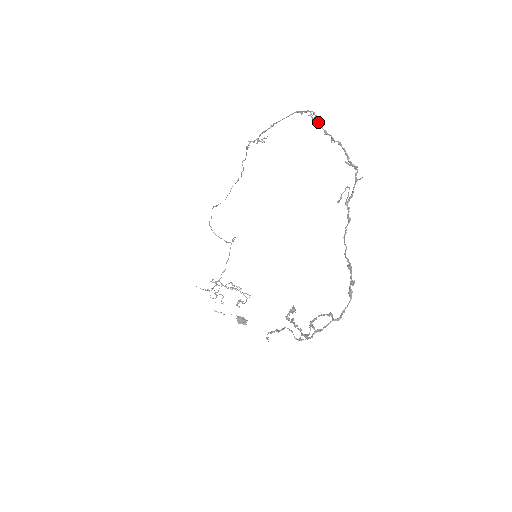
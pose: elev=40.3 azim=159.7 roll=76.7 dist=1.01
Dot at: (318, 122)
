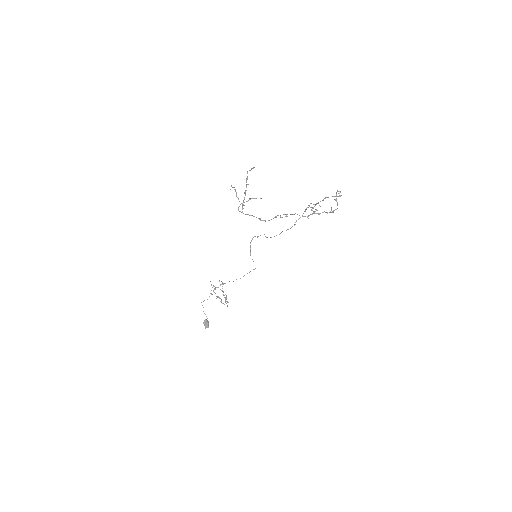
Dot at: occluded
